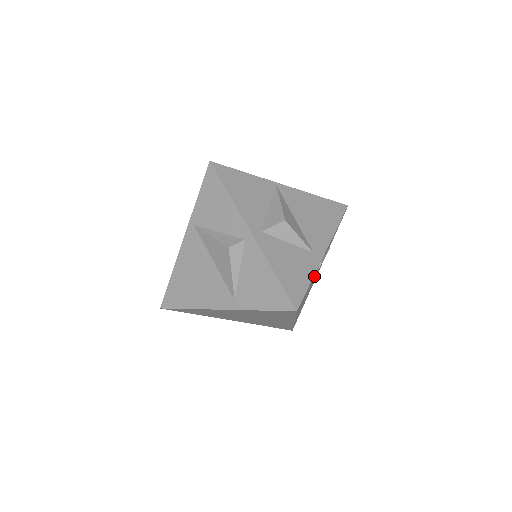
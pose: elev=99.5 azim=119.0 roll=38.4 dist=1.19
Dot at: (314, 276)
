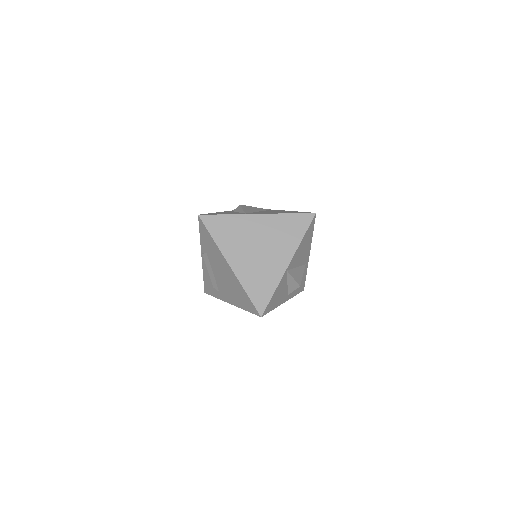
Dot at: occluded
